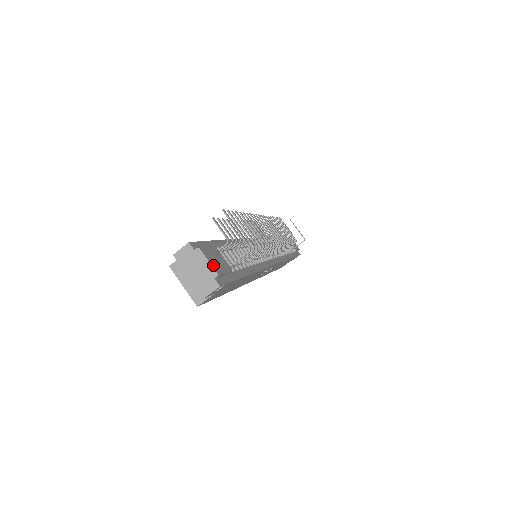
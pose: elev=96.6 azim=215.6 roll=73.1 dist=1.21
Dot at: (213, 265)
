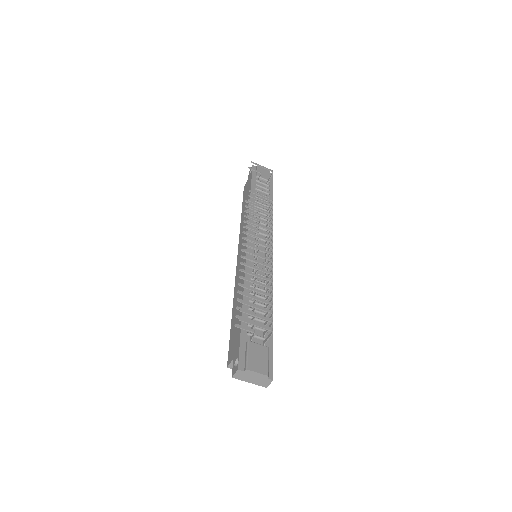
Dot at: (261, 371)
